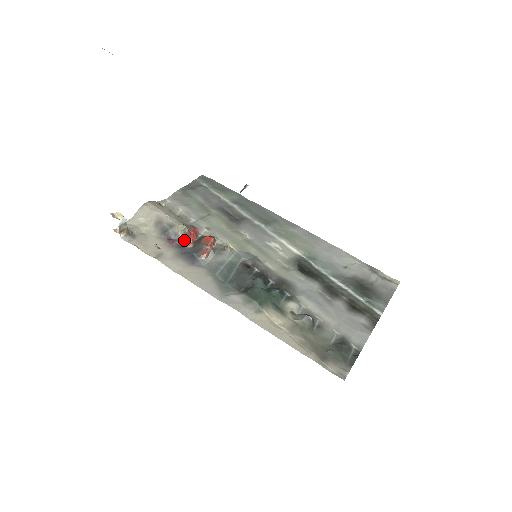
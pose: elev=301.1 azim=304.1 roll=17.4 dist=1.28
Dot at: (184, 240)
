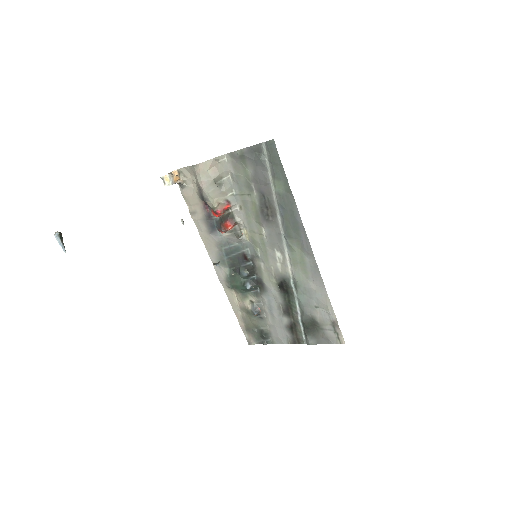
Dot at: (213, 213)
